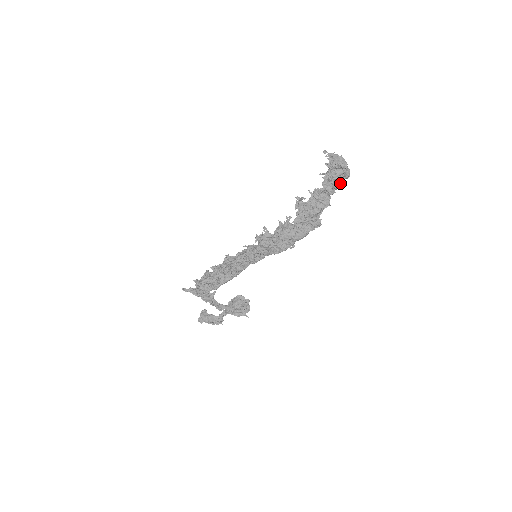
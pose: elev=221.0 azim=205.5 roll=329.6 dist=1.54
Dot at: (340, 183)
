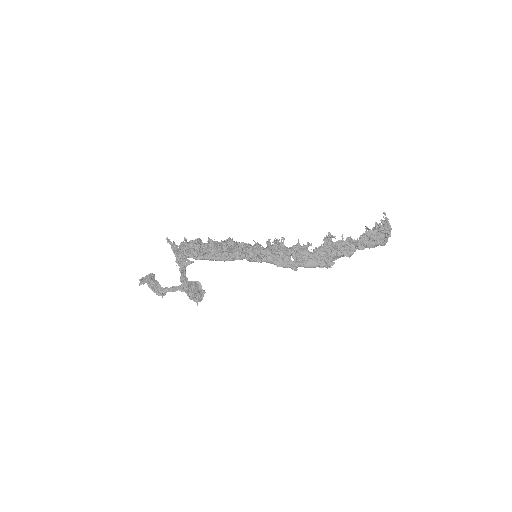
Dot at: (373, 245)
